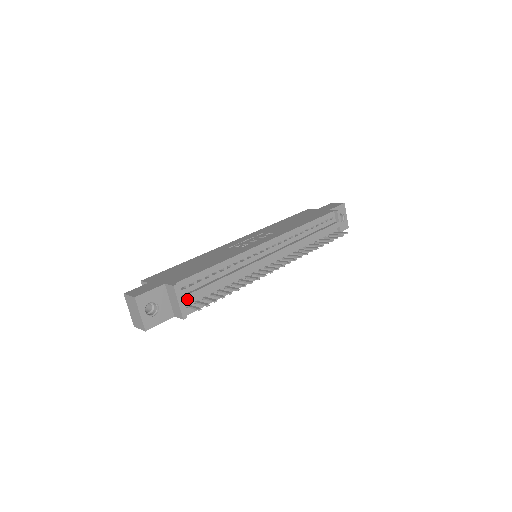
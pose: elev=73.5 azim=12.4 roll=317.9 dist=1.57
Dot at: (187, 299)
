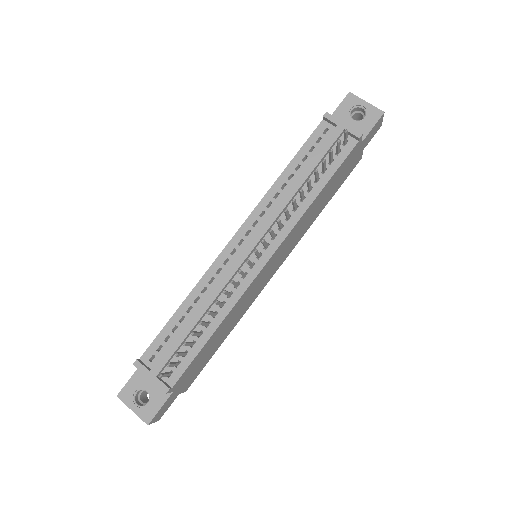
Dot at: (158, 369)
